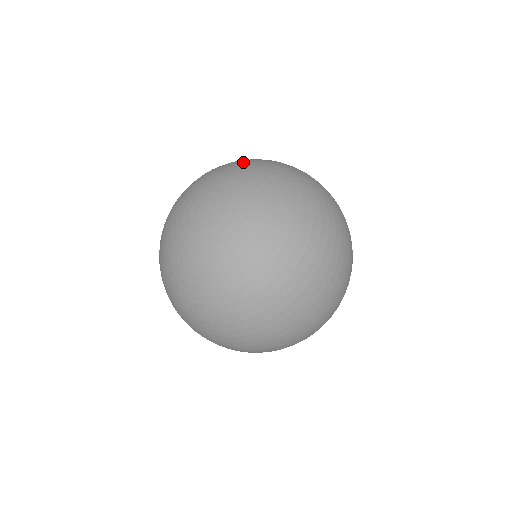
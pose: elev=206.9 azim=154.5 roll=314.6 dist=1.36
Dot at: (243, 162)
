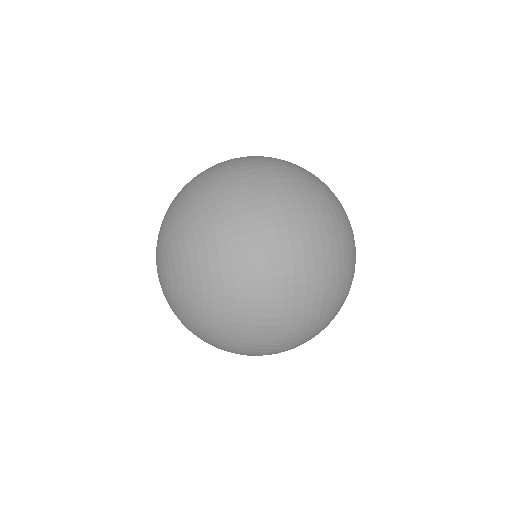
Dot at: (196, 231)
